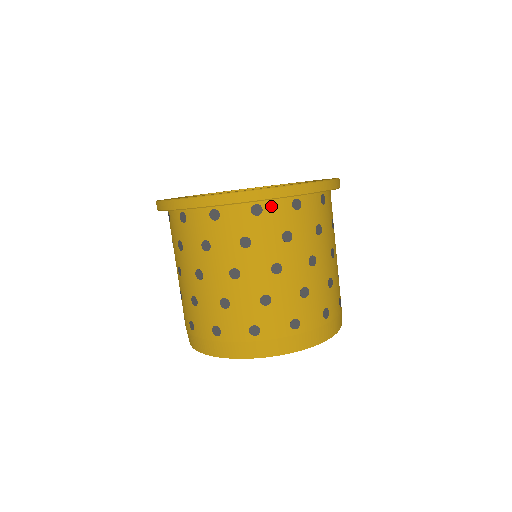
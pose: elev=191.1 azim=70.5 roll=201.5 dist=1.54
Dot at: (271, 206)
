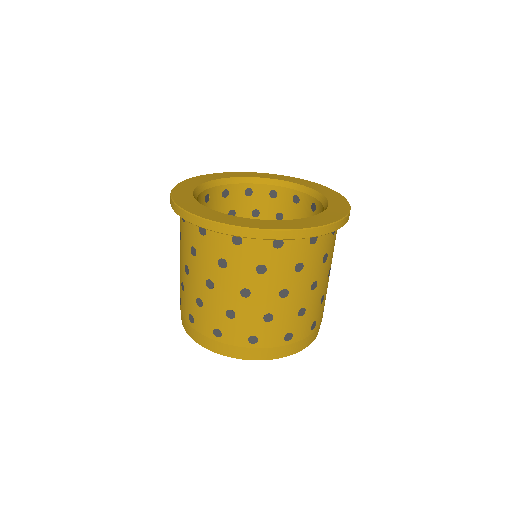
Dot at: (292, 241)
